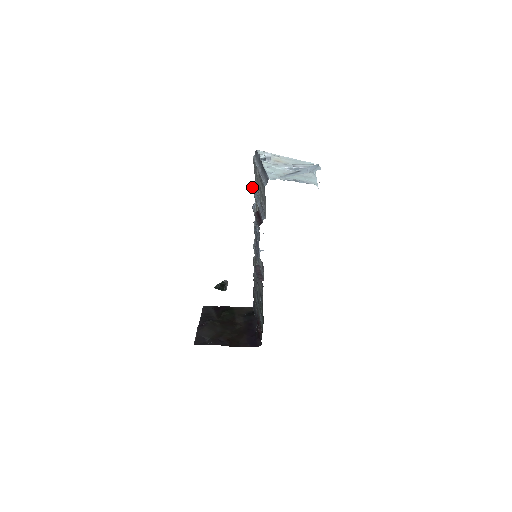
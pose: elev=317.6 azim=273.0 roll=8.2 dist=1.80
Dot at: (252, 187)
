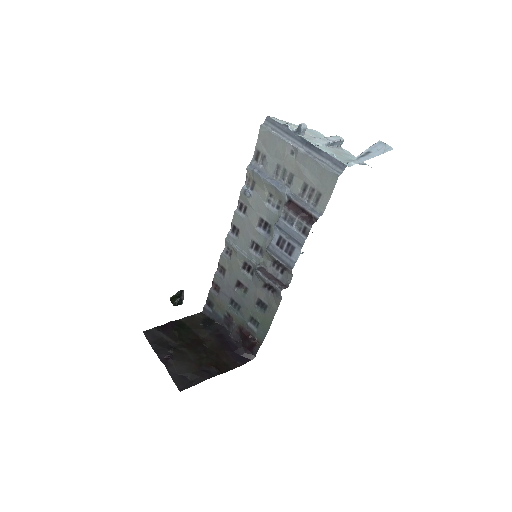
Dot at: (247, 166)
